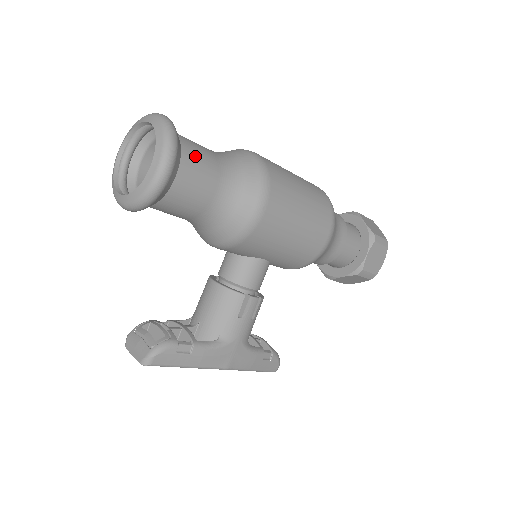
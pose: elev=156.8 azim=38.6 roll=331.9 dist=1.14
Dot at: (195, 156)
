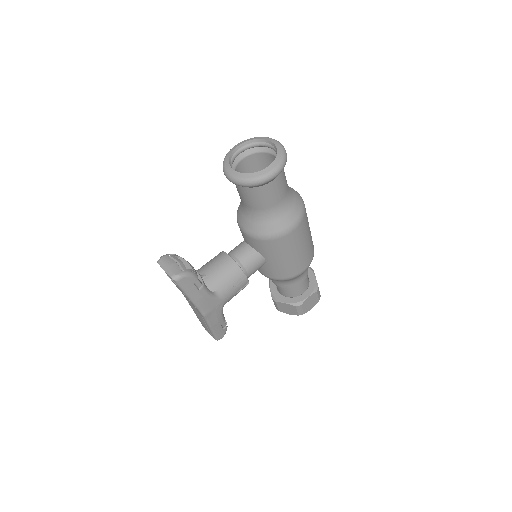
Dot at: (284, 176)
